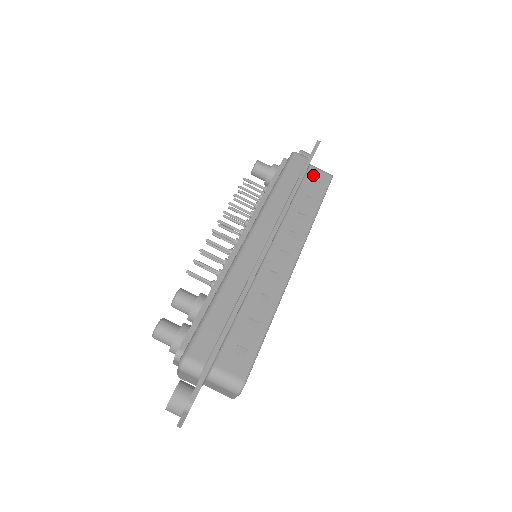
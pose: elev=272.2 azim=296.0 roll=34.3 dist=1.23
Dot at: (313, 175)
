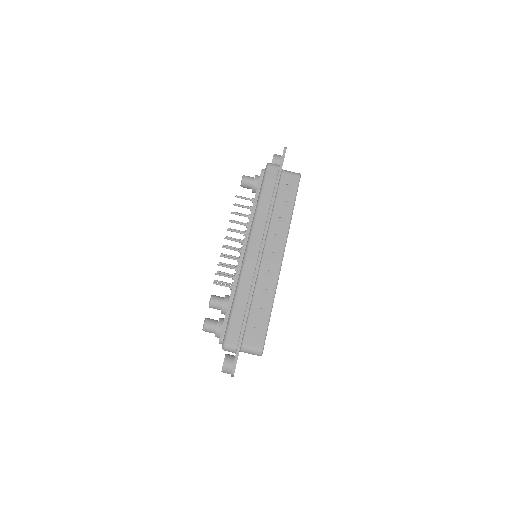
Dot at: (285, 180)
